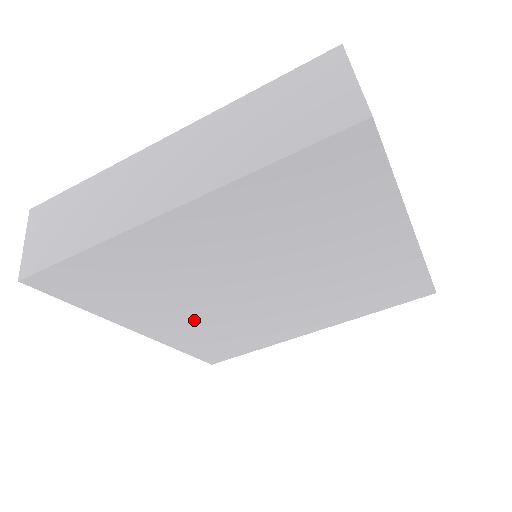
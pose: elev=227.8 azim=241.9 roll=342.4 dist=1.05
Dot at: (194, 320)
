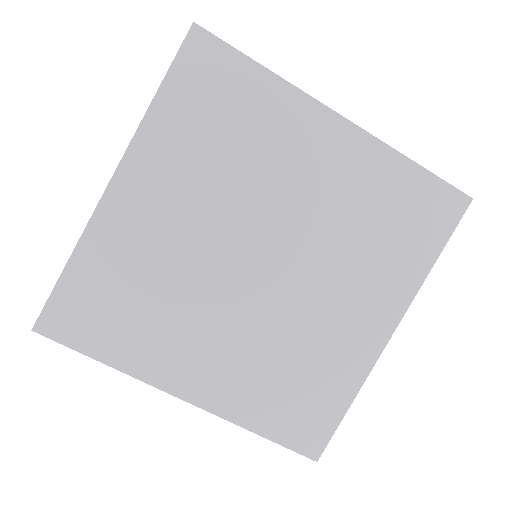
Dot at: (166, 230)
